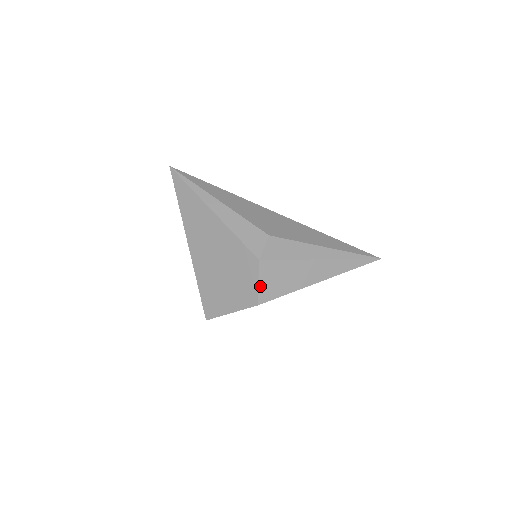
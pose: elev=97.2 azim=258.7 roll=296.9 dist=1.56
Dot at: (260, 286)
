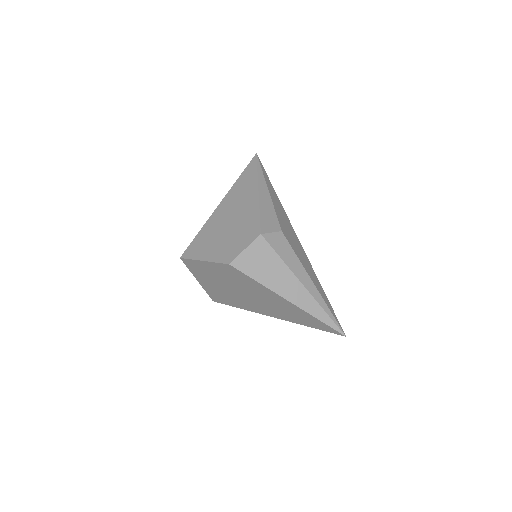
Dot at: (244, 253)
